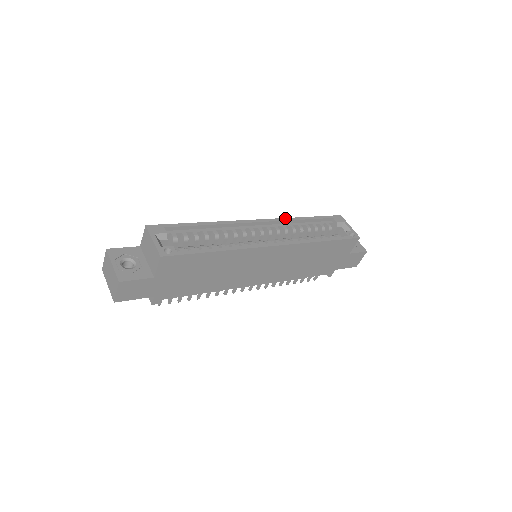
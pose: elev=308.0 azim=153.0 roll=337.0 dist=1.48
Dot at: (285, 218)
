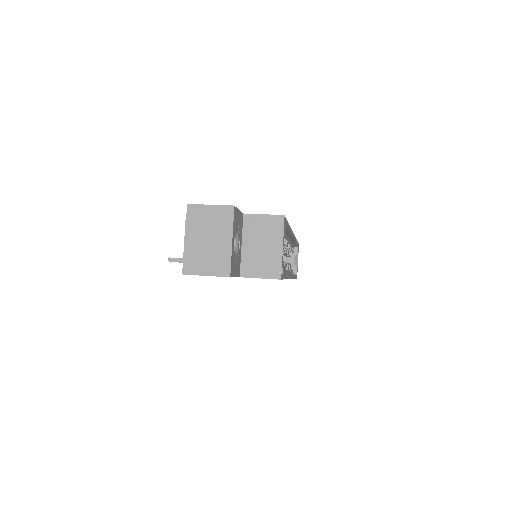
Dot at: occluded
